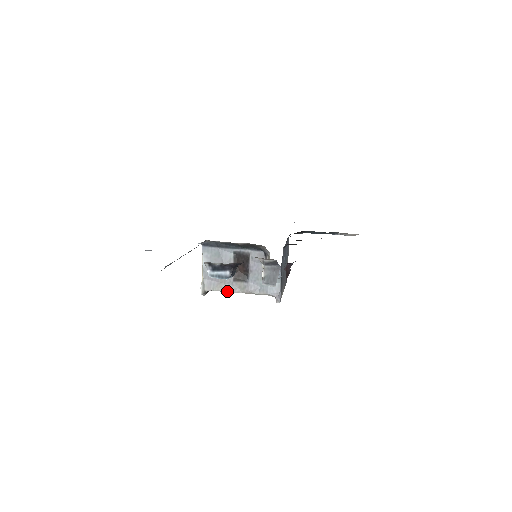
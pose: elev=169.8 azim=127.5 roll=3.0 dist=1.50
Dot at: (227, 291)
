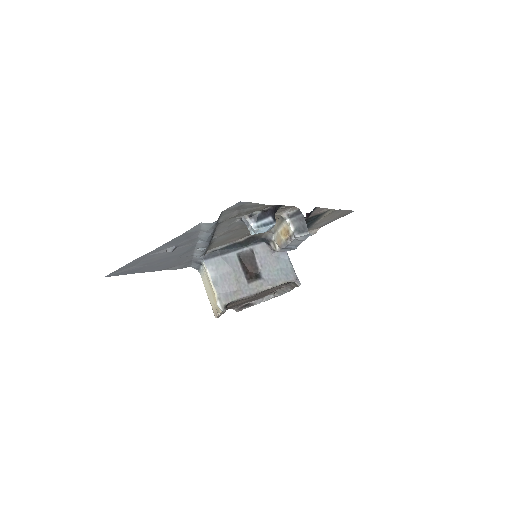
Dot at: (246, 296)
